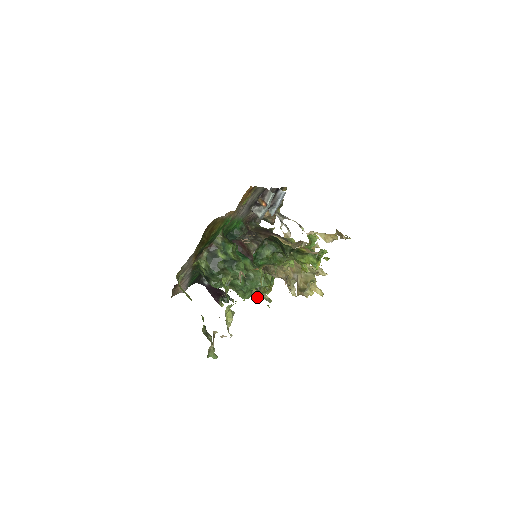
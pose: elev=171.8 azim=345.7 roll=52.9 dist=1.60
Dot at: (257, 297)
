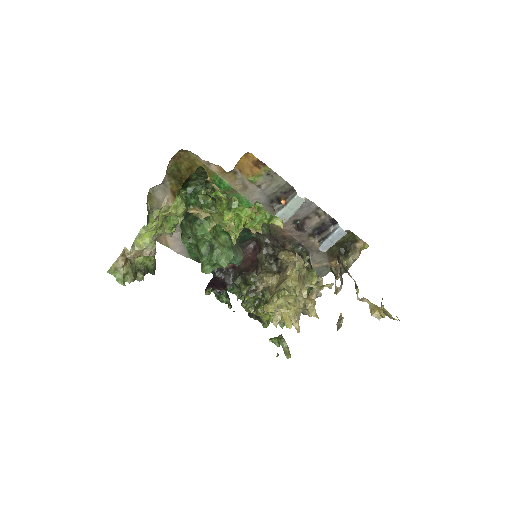
Dot at: (273, 338)
